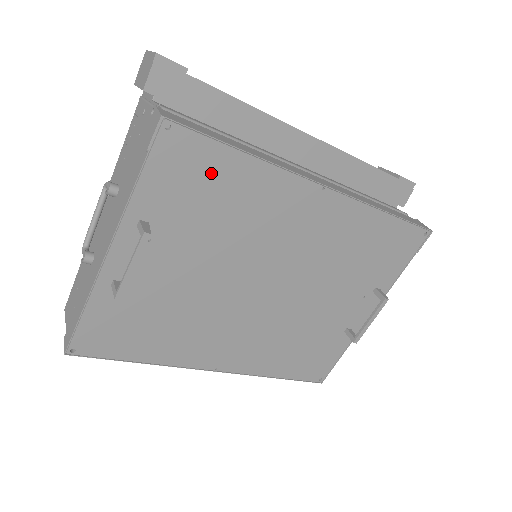
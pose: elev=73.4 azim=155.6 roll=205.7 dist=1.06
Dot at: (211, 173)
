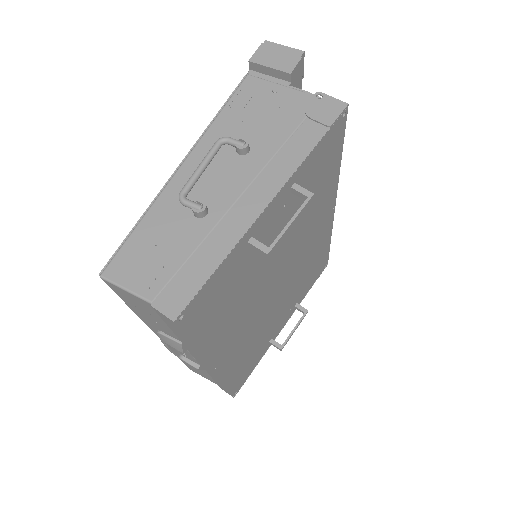
Dot at: (328, 165)
